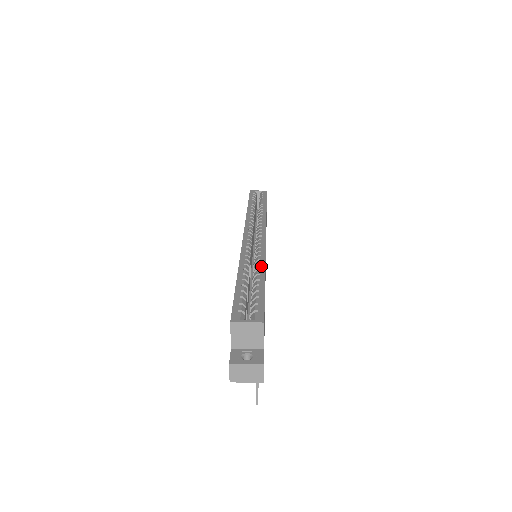
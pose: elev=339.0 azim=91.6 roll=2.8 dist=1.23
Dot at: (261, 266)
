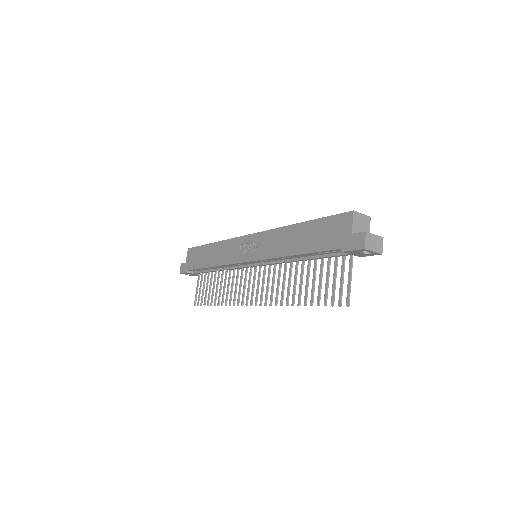
Dot at: occluded
